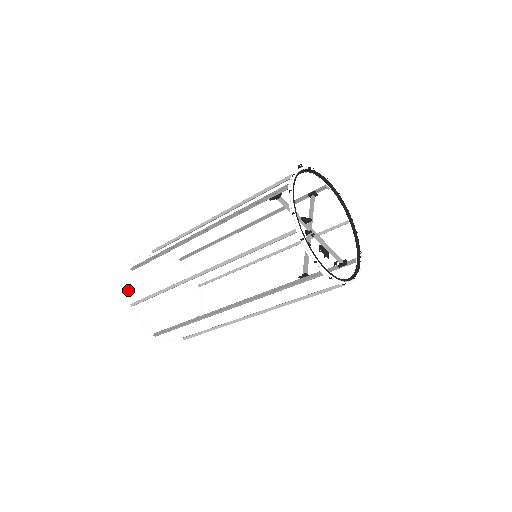
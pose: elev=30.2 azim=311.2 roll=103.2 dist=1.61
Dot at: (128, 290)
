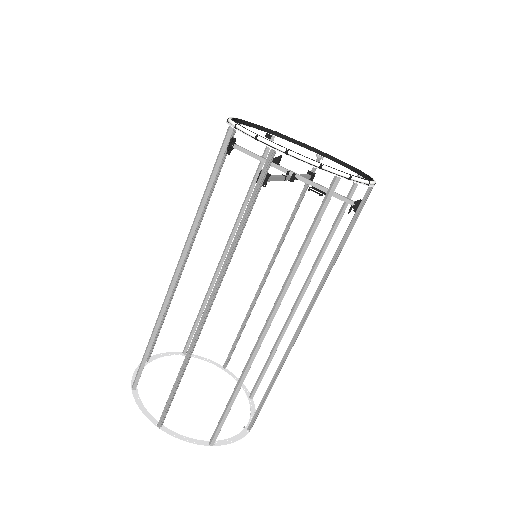
Dot at: (134, 375)
